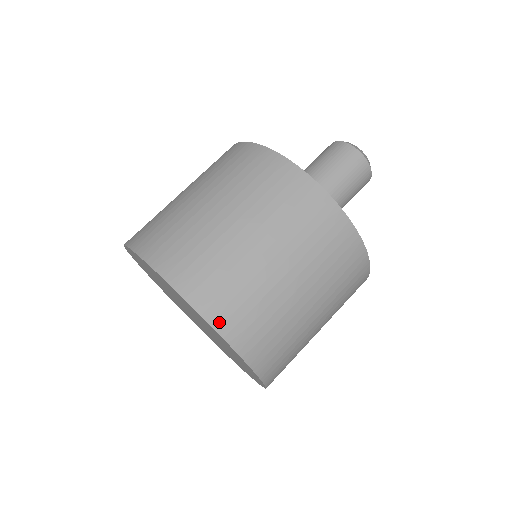
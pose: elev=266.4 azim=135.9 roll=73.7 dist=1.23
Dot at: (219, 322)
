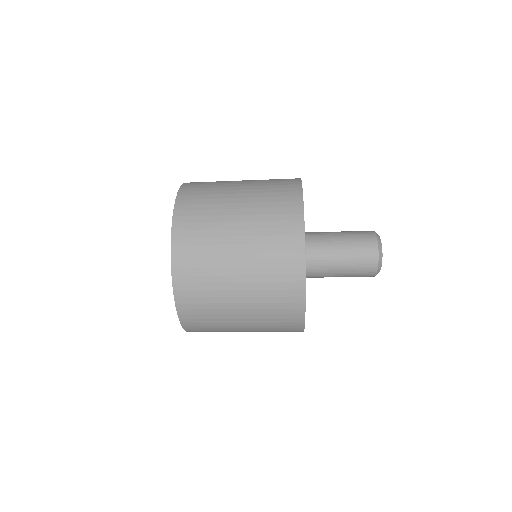
Dot at: (183, 312)
